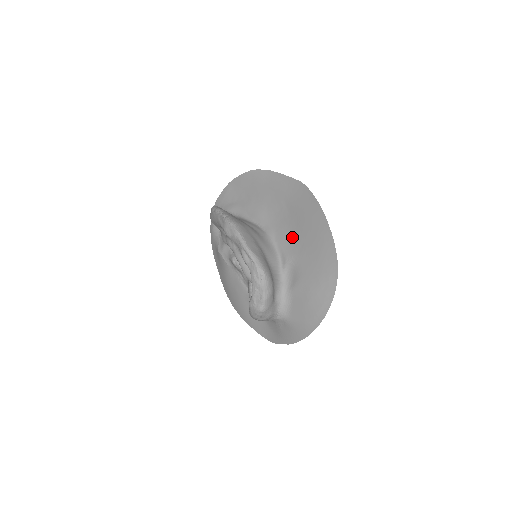
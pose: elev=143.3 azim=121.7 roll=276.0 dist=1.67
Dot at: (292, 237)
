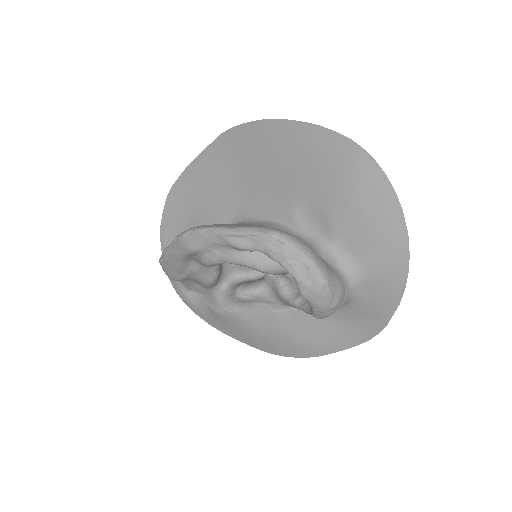
Dot at: (271, 188)
